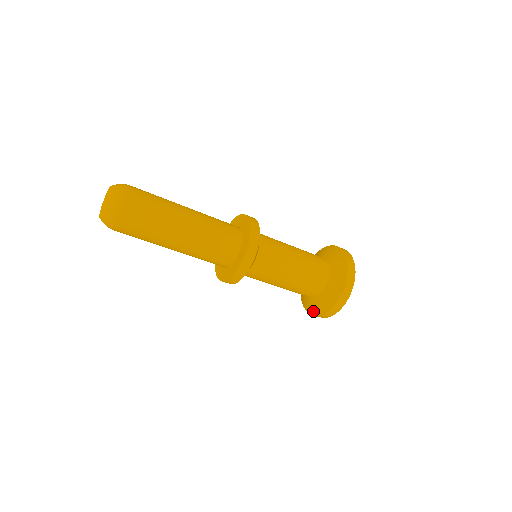
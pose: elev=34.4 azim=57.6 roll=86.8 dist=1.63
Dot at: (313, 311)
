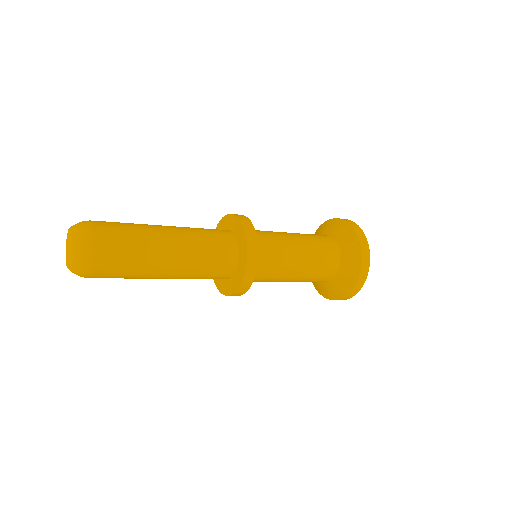
Dot at: occluded
